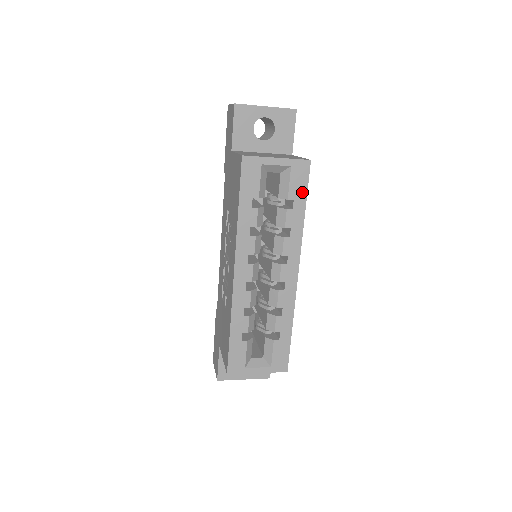
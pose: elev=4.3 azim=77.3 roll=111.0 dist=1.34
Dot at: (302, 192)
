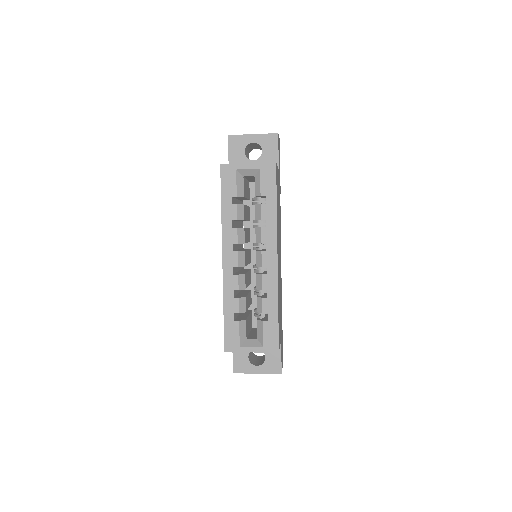
Dot at: (272, 189)
